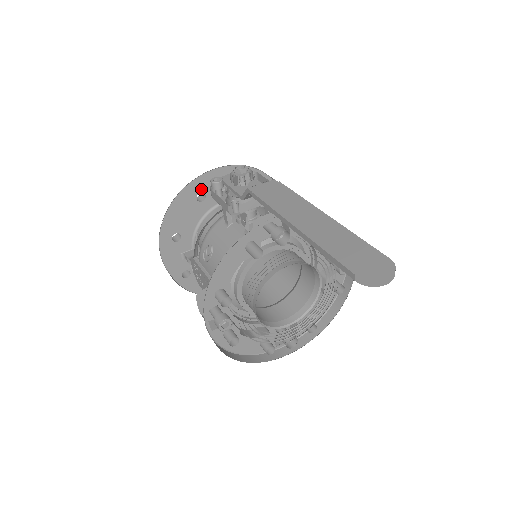
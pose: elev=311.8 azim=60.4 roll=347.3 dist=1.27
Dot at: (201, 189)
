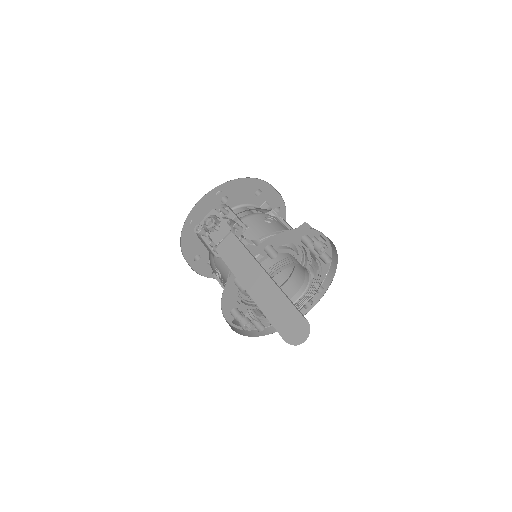
Dot at: (195, 224)
